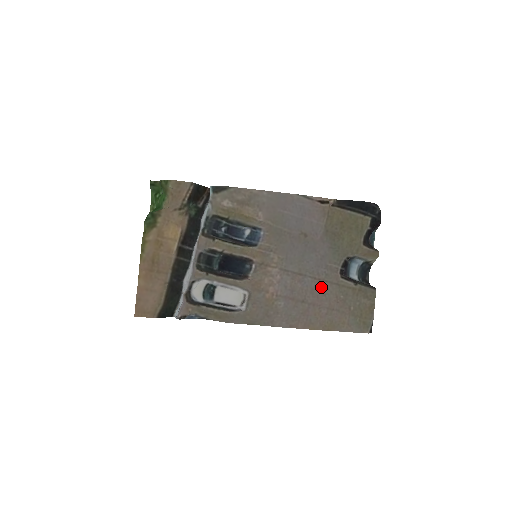
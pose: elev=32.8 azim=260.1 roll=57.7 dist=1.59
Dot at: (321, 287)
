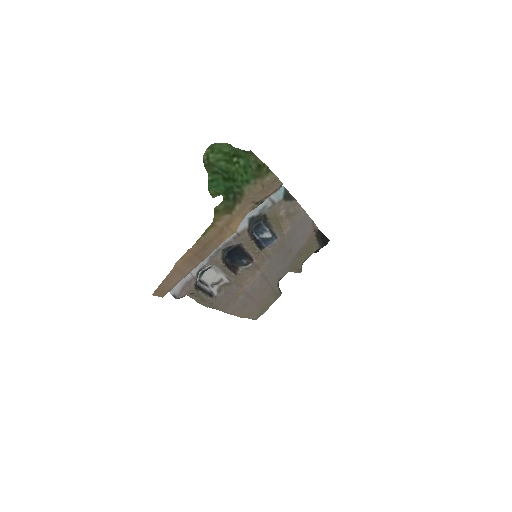
Dot at: (266, 289)
